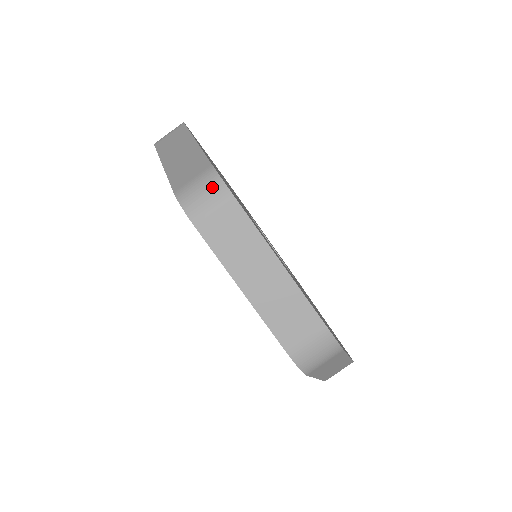
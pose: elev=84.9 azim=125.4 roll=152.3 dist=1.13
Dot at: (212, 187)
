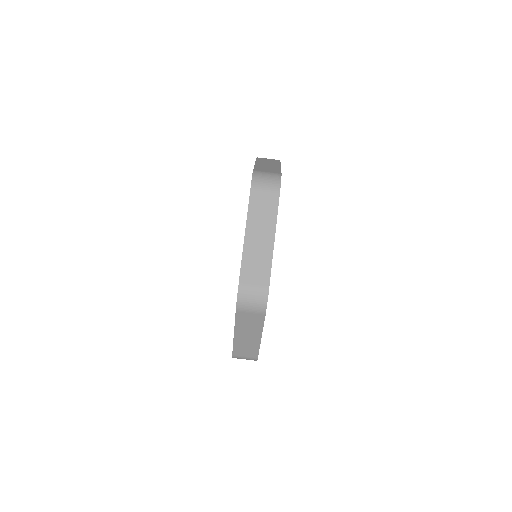
Dot at: (274, 180)
